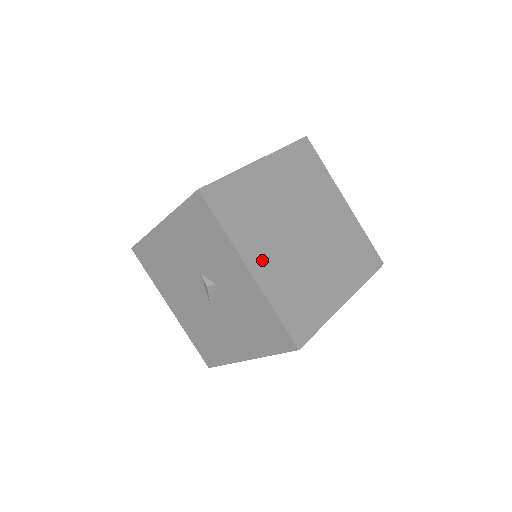
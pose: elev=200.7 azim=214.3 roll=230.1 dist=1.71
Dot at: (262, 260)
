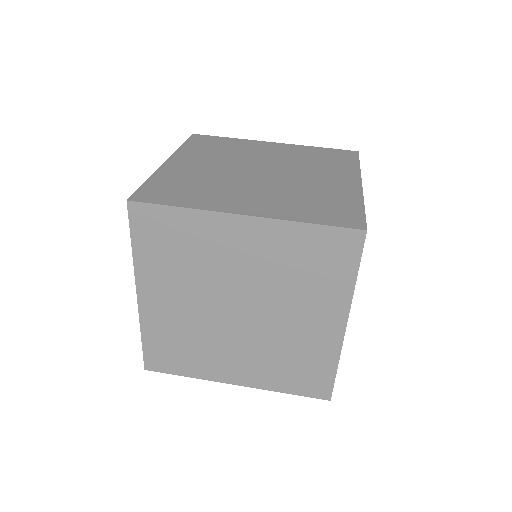
Dot at: (159, 298)
